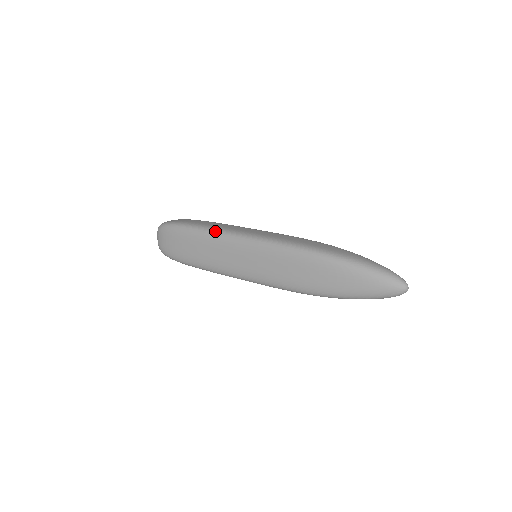
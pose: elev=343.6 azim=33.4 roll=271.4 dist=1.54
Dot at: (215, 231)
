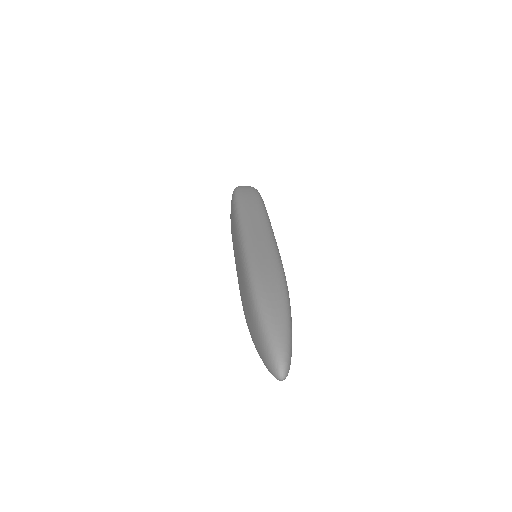
Dot at: (239, 215)
